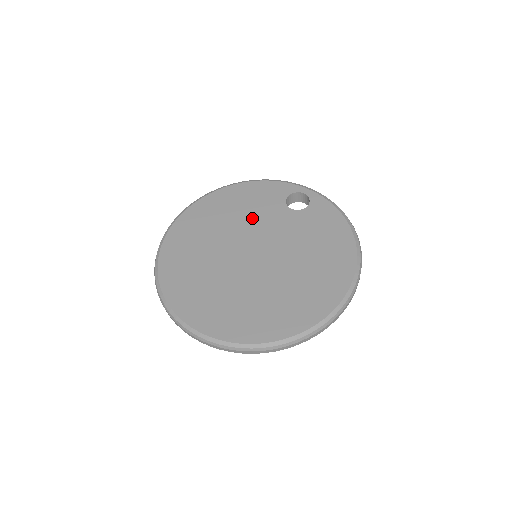
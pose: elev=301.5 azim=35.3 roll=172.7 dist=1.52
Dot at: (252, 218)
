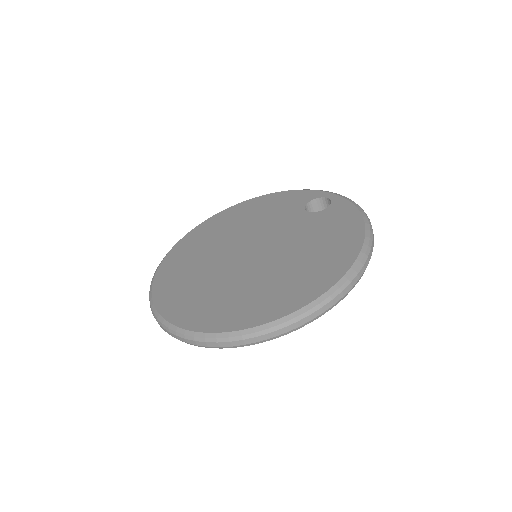
Dot at: (265, 221)
